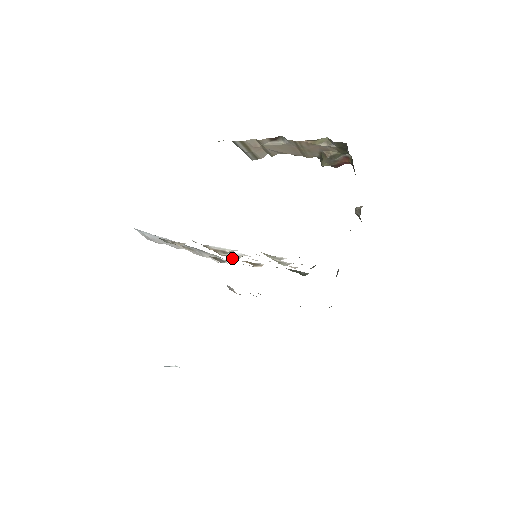
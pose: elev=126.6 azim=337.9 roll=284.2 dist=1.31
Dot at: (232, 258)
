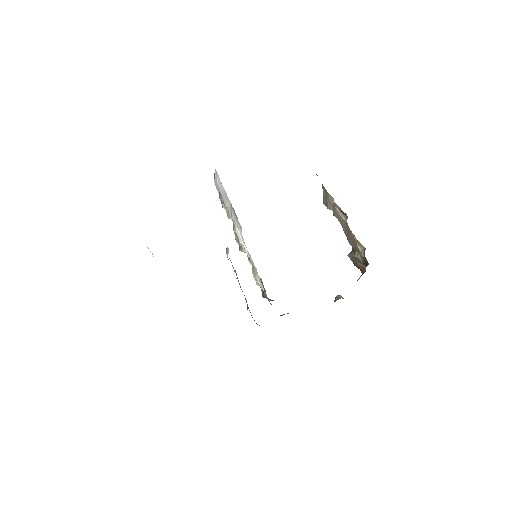
Dot at: (239, 247)
